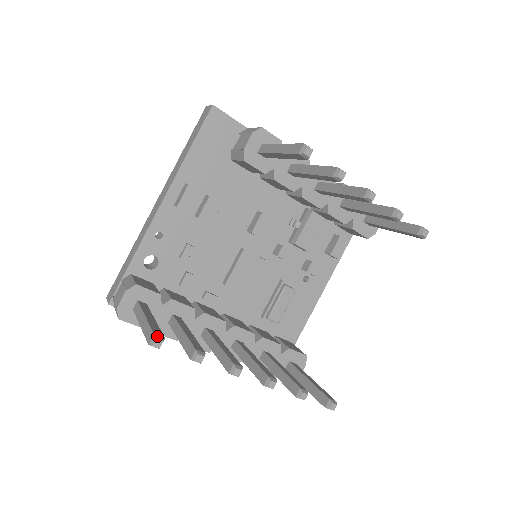
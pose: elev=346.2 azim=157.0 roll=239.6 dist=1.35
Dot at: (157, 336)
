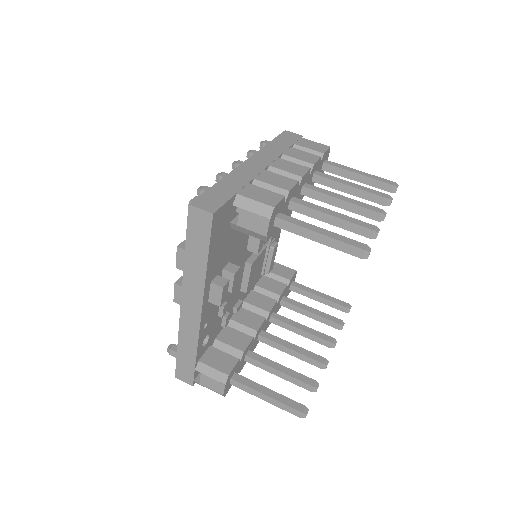
Dot at: (305, 412)
